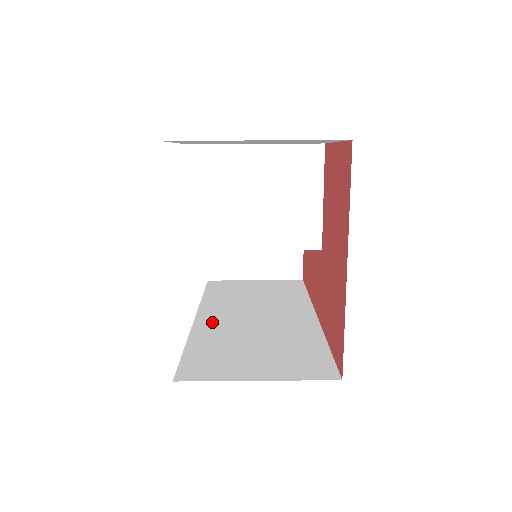
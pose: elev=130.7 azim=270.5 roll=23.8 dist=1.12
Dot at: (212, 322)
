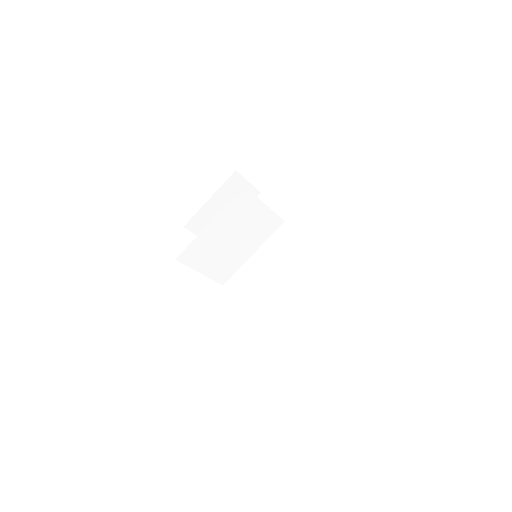
Dot at: (259, 292)
